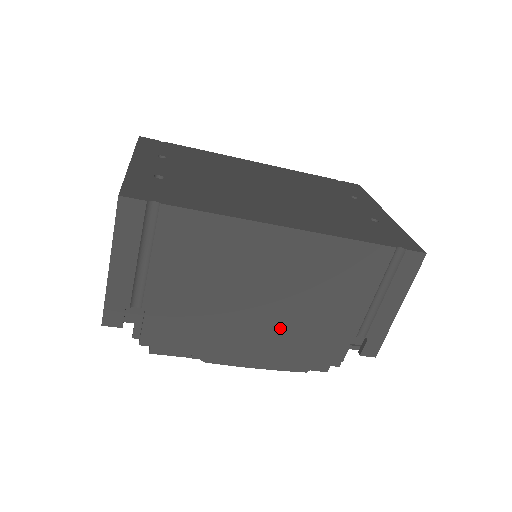
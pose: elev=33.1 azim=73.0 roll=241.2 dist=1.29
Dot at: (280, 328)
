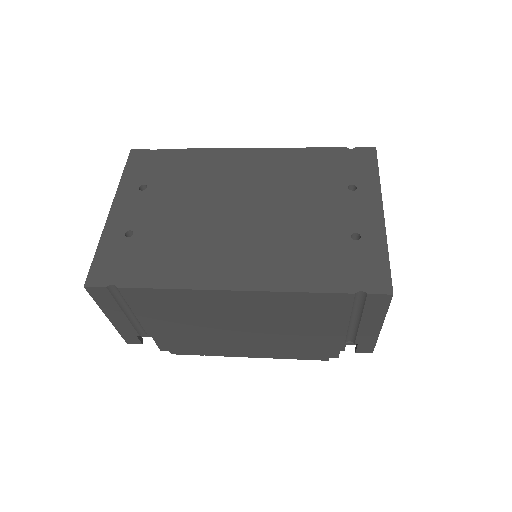
Dot at: (268, 341)
